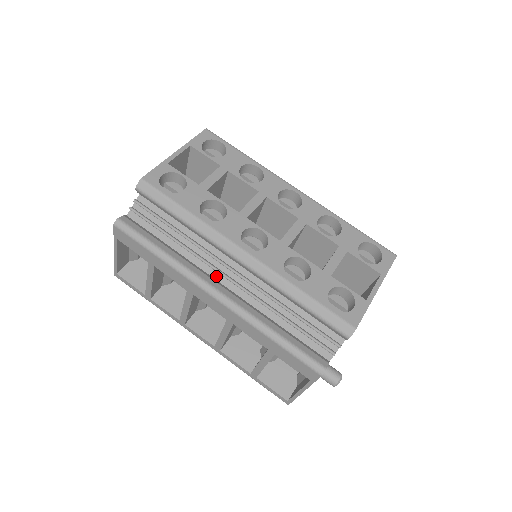
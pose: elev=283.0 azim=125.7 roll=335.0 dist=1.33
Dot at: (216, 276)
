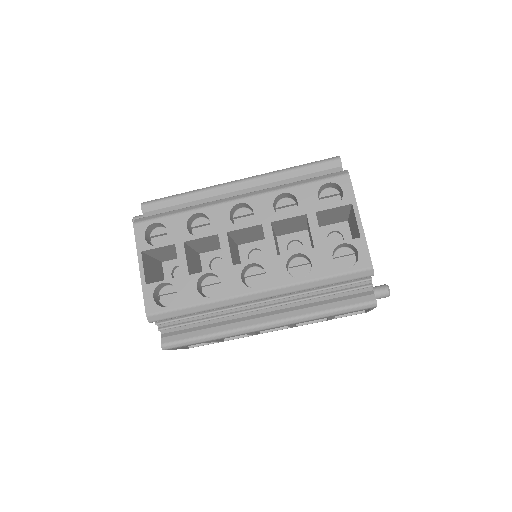
Dot at: (254, 313)
